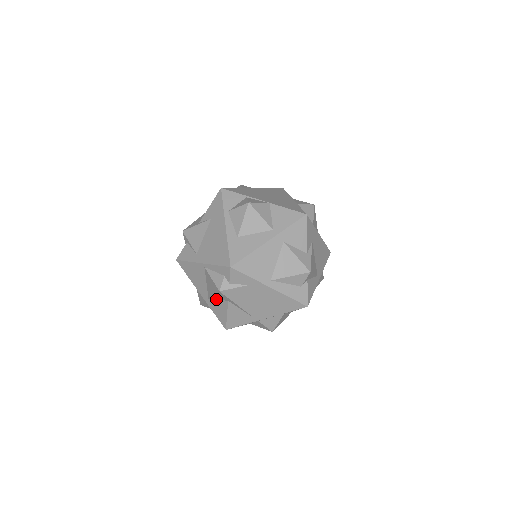
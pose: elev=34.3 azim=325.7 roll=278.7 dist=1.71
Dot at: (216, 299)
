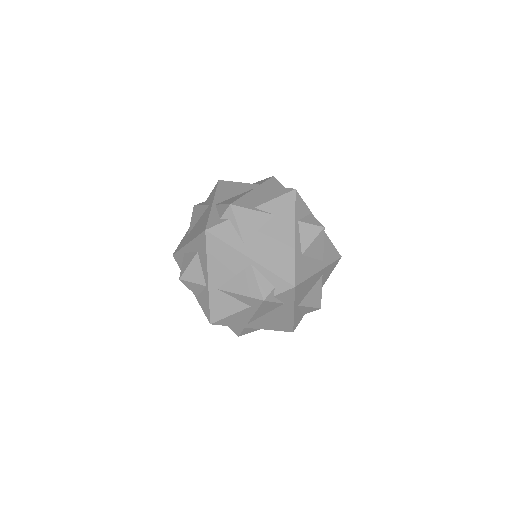
Dot at: (232, 296)
